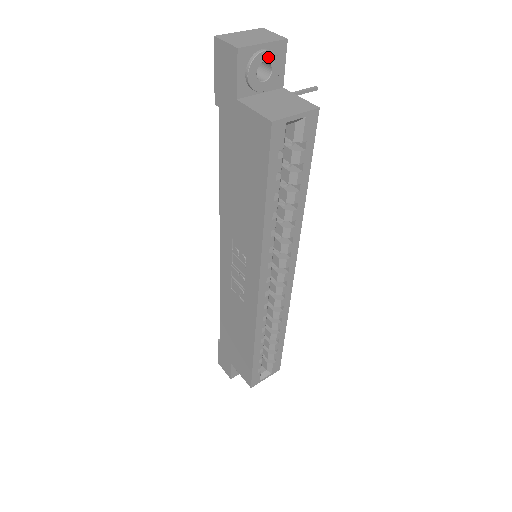
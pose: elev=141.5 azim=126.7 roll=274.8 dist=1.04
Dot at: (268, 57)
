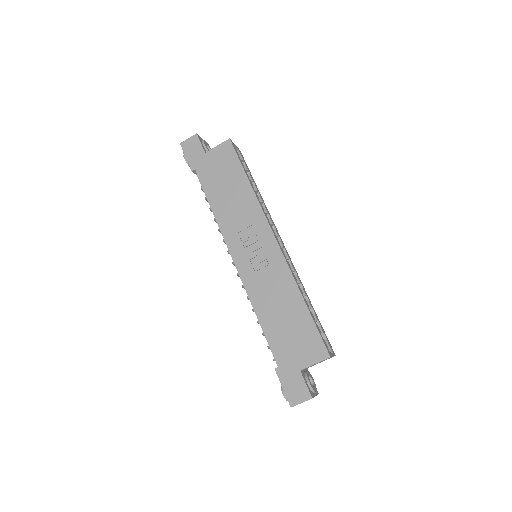
Dot at: (207, 144)
